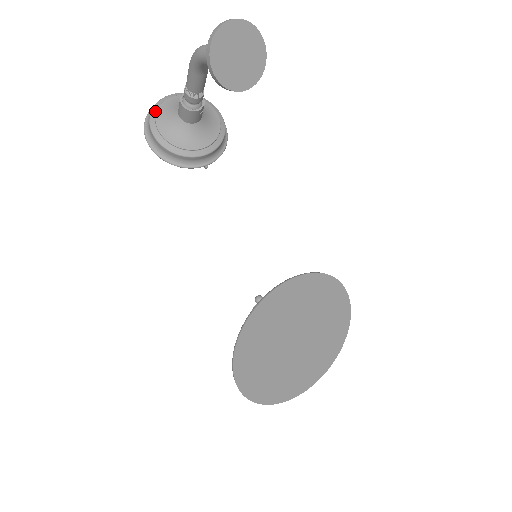
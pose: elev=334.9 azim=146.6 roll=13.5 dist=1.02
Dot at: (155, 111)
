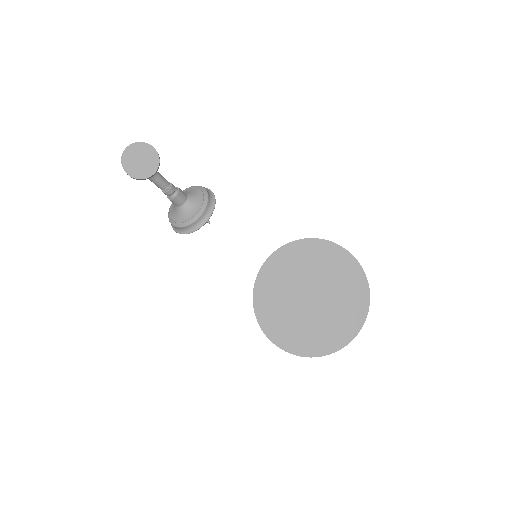
Dot at: (169, 211)
